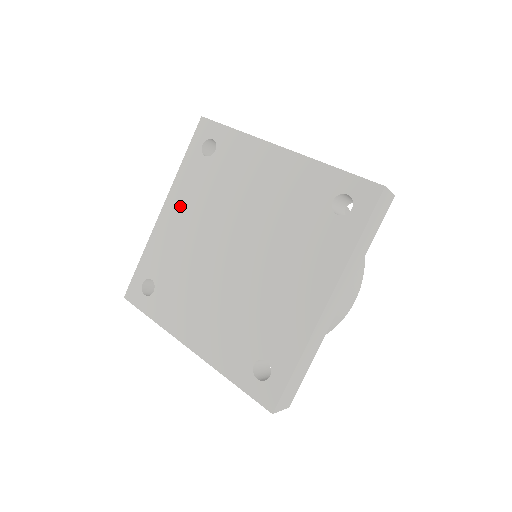
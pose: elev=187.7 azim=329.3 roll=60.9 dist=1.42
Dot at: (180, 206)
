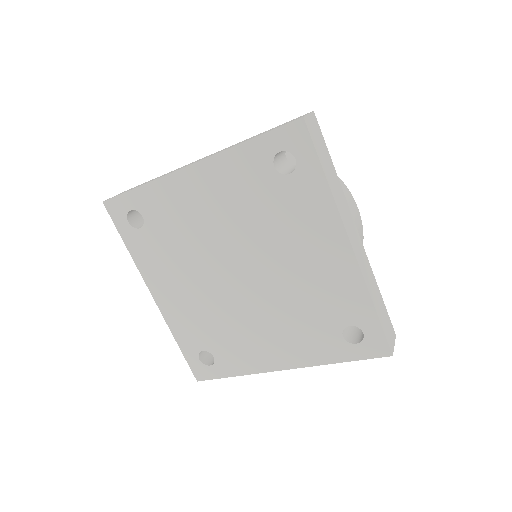
Dot at: (213, 185)
